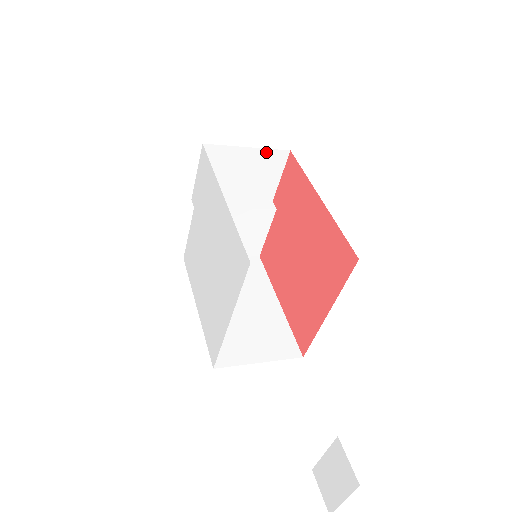
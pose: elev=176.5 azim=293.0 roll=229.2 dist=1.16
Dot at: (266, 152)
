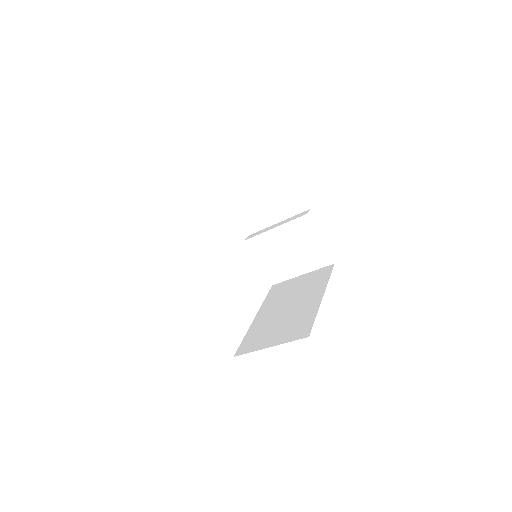
Dot at: (267, 174)
